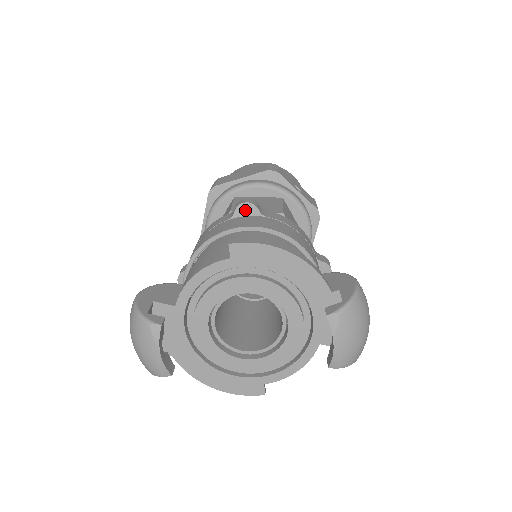
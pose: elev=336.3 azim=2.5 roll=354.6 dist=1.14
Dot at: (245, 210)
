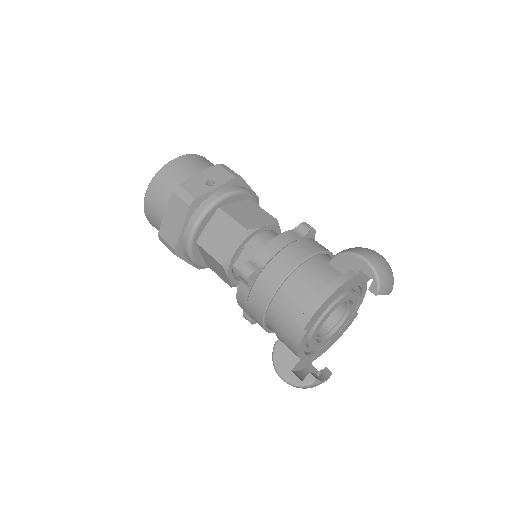
Dot at: (253, 278)
